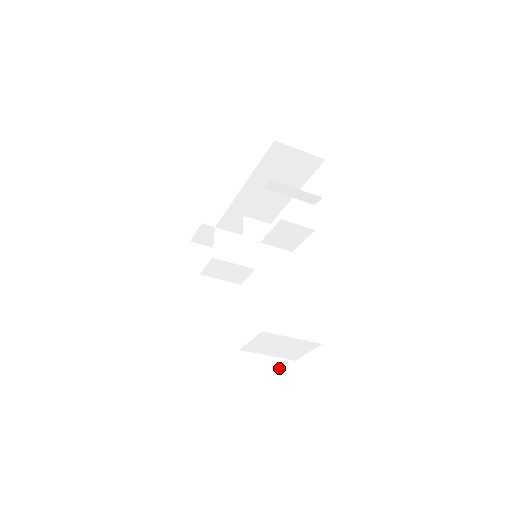
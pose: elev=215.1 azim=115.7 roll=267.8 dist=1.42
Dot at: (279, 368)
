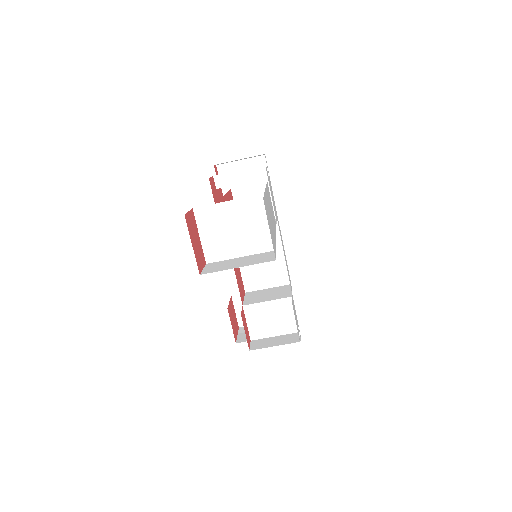
Dot at: (254, 258)
